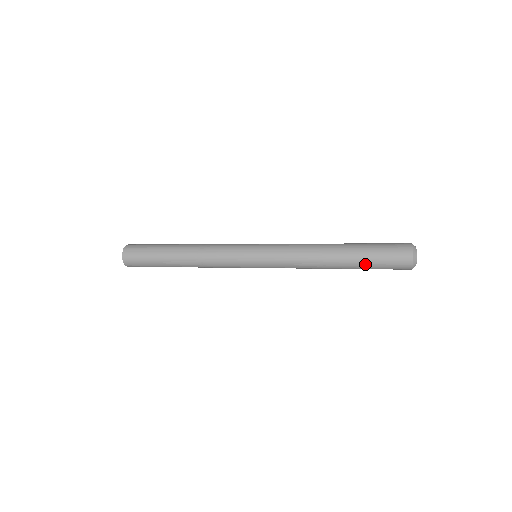
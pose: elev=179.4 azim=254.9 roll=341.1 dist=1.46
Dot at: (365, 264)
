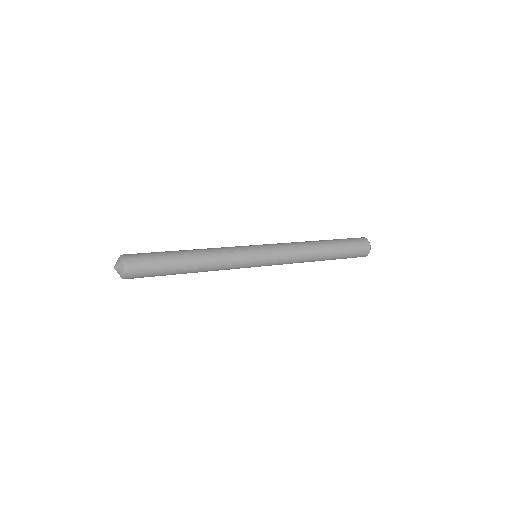
Dot at: (341, 256)
